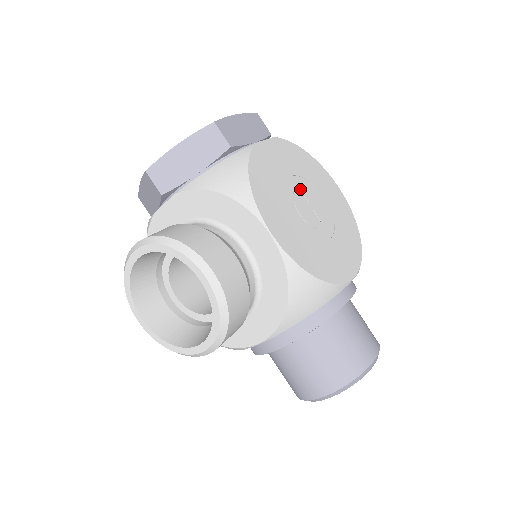
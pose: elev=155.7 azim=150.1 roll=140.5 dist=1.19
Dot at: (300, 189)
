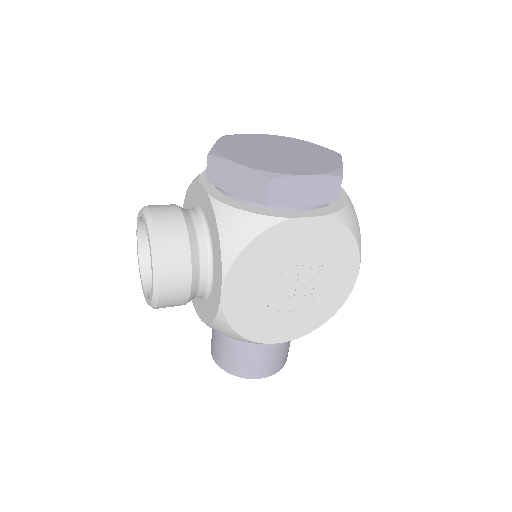
Dot at: (300, 267)
